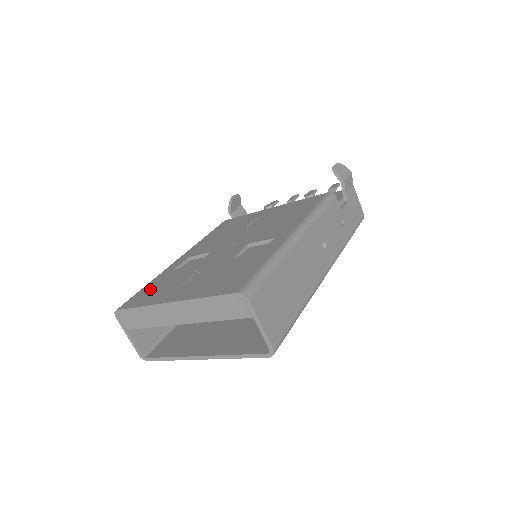
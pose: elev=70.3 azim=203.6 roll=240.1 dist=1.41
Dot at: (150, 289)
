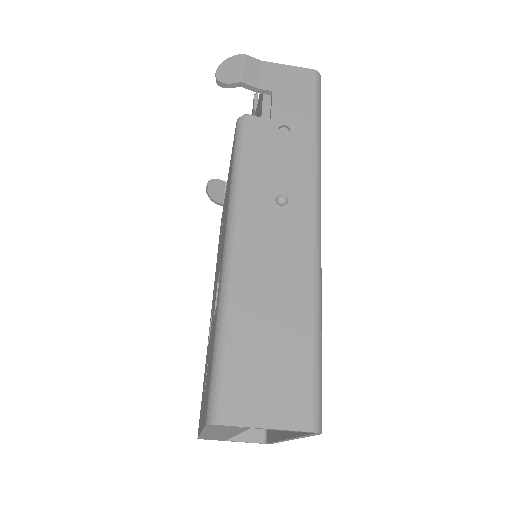
Dot at: (202, 394)
